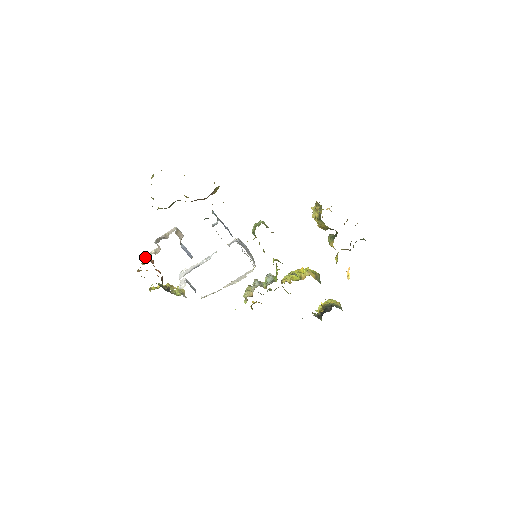
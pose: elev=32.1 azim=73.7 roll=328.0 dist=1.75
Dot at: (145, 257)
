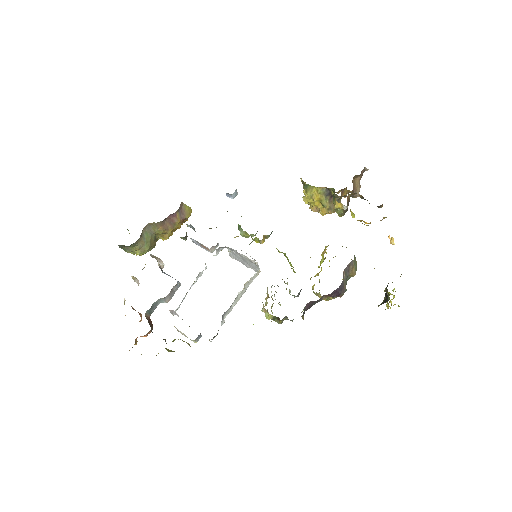
Dot at: (124, 299)
